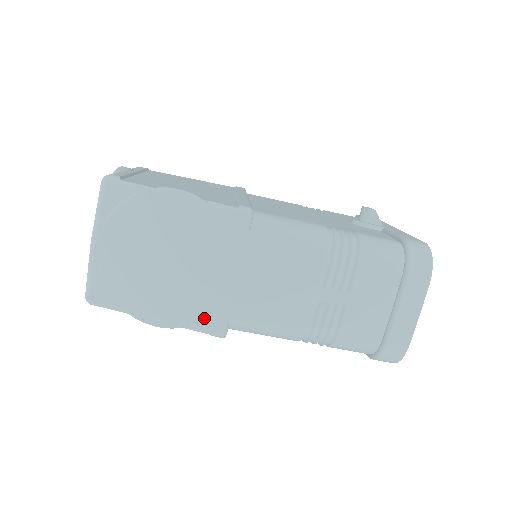
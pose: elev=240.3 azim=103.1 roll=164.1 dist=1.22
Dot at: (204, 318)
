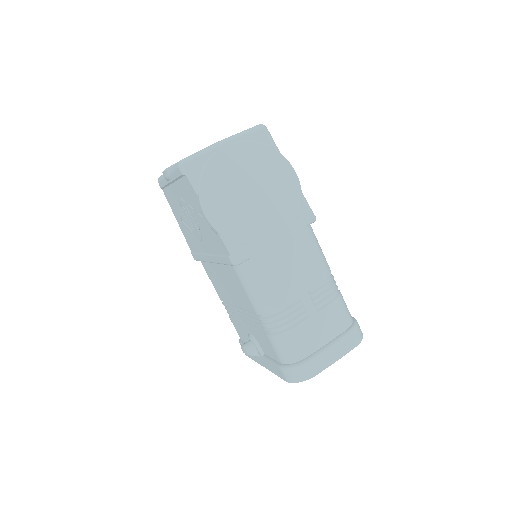
Dot at: (240, 242)
